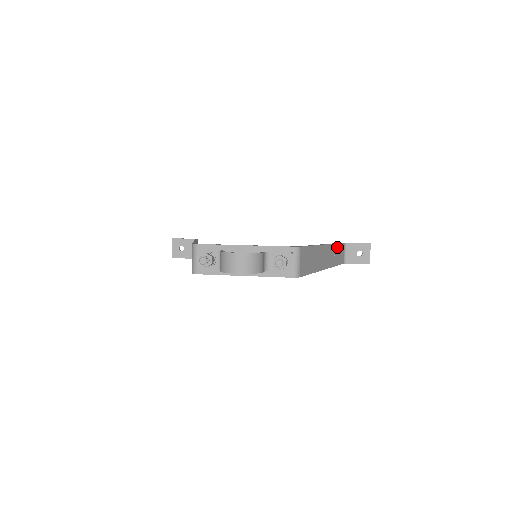
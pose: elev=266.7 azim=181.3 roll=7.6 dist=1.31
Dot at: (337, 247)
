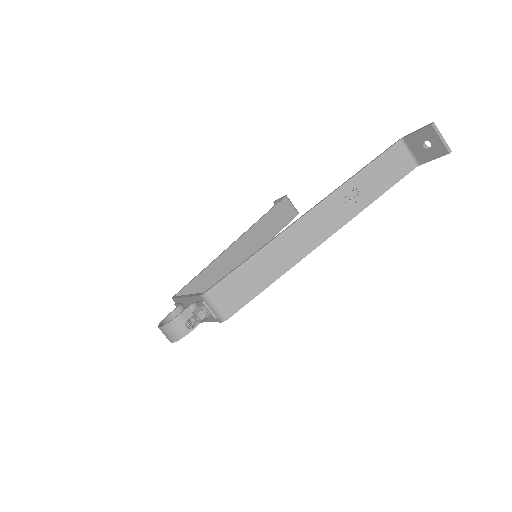
Dot at: (363, 176)
